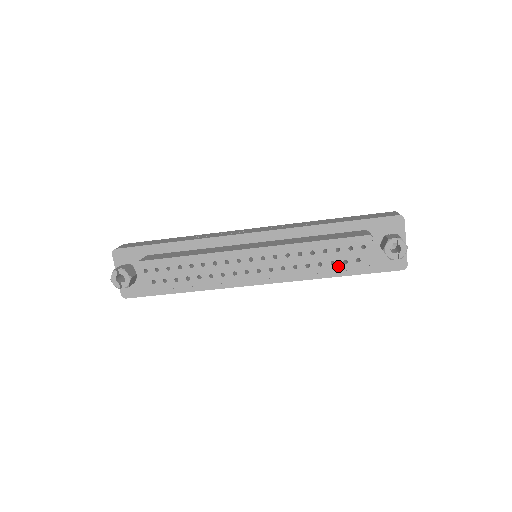
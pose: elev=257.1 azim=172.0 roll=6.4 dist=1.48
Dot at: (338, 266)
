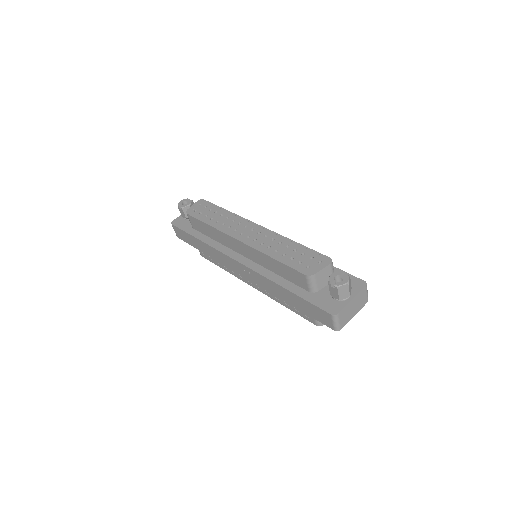
Dot at: (293, 262)
